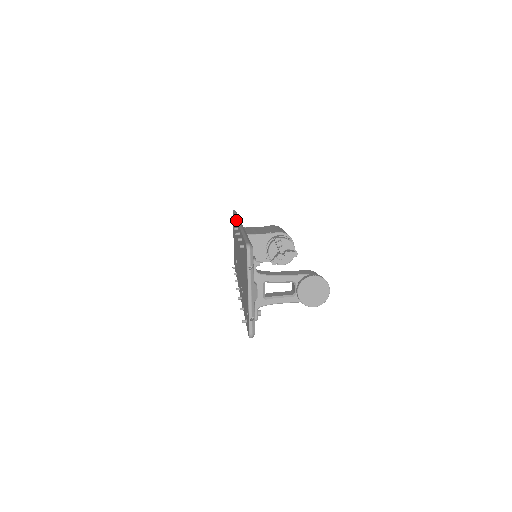
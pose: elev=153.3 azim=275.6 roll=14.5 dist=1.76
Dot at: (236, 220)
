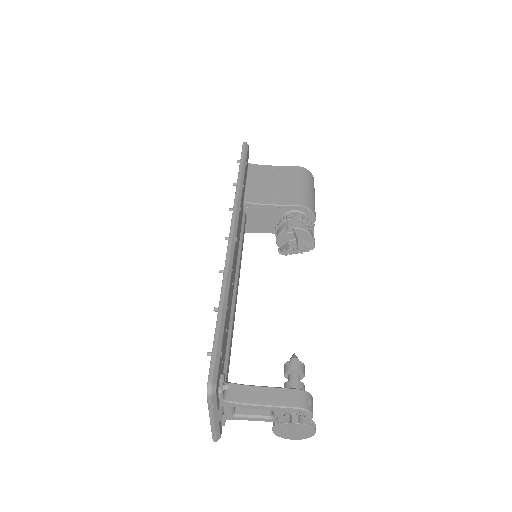
Dot at: occluded
